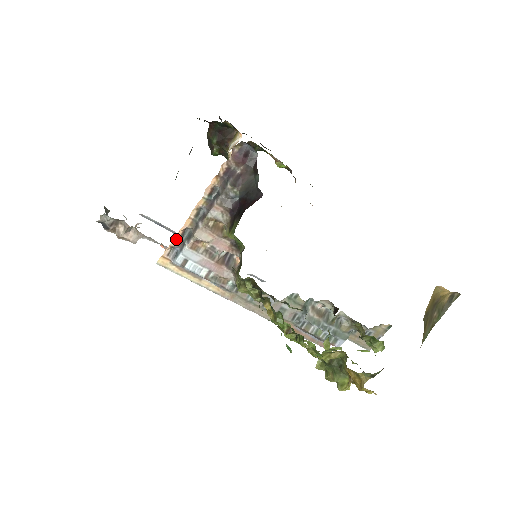
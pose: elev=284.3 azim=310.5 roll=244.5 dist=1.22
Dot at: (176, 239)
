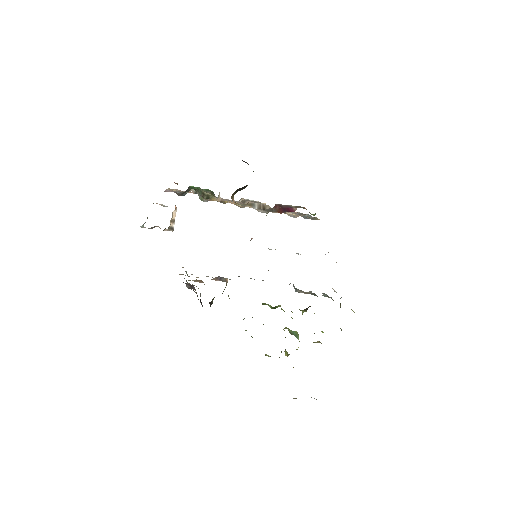
Dot at: occluded
